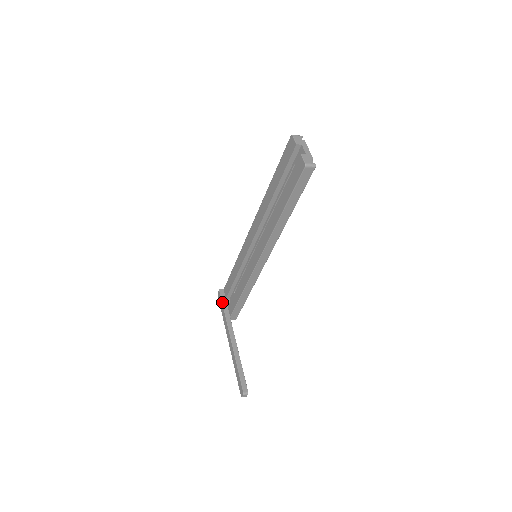
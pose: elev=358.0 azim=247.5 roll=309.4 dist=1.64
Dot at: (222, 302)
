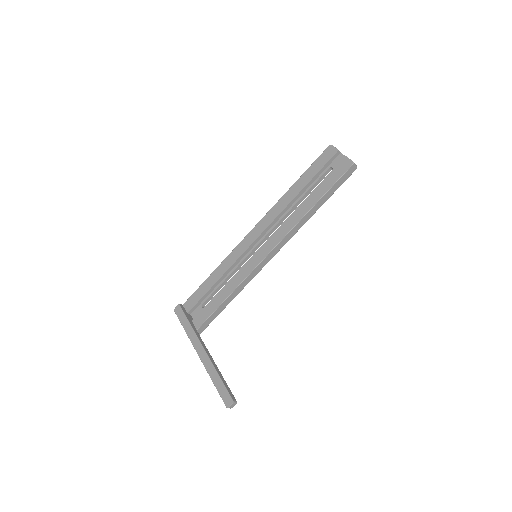
Dot at: (185, 315)
